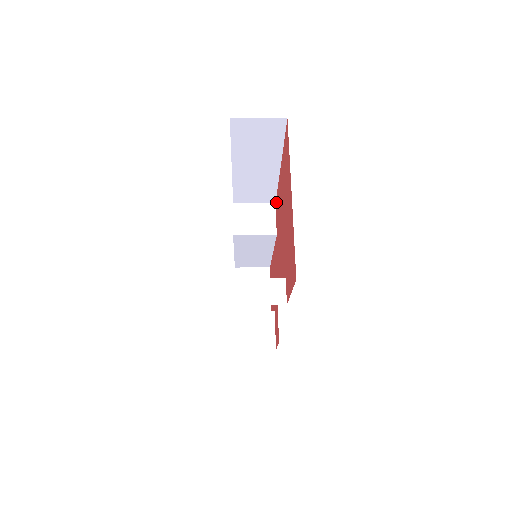
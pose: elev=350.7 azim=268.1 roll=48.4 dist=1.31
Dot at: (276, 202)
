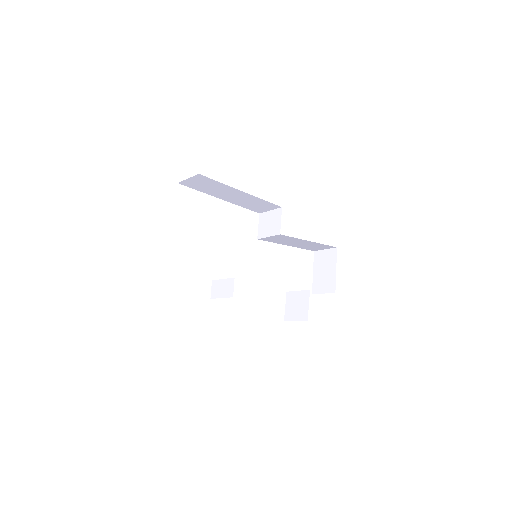
Dot at: occluded
